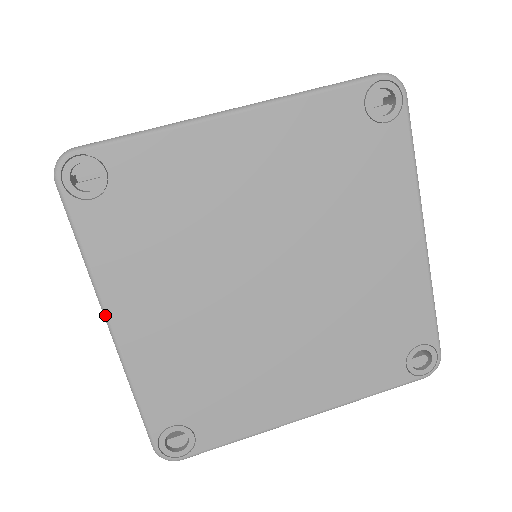
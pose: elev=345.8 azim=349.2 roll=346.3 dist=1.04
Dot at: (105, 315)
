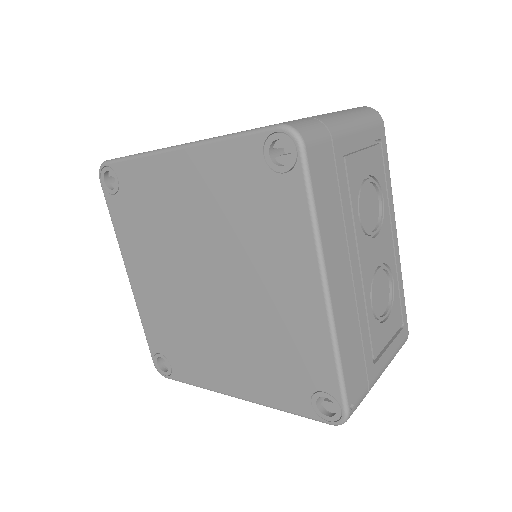
Dot at: occluded
